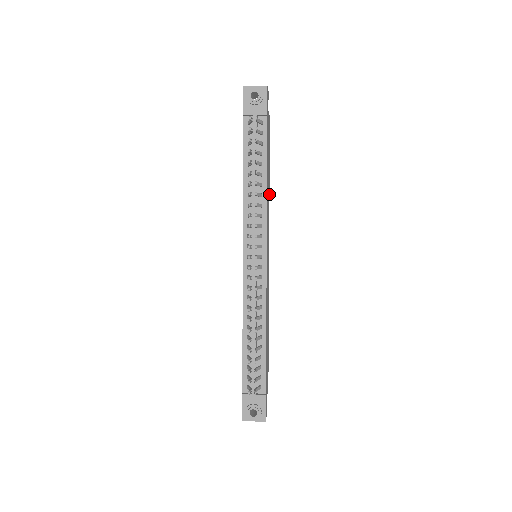
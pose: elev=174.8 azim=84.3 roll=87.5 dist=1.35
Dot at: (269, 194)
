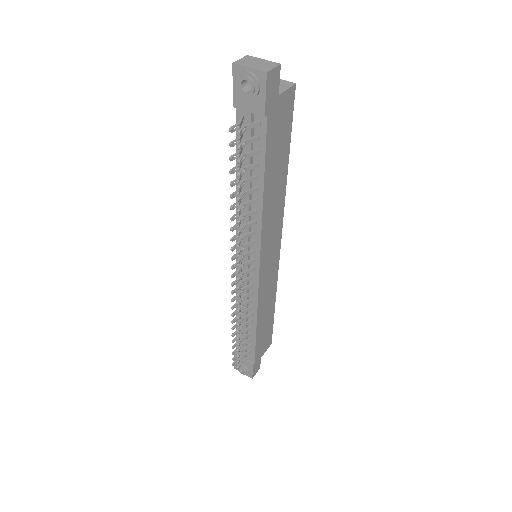
Dot at: occluded
